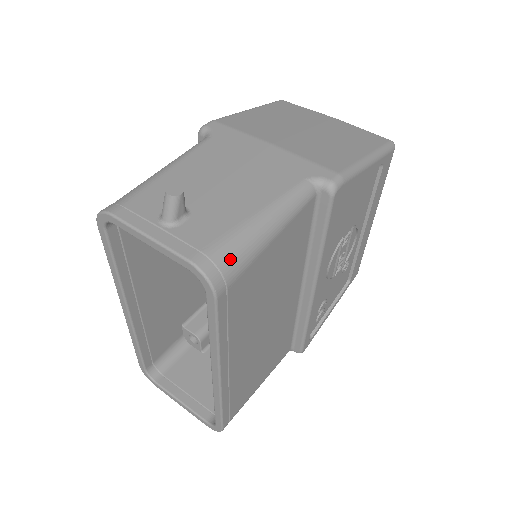
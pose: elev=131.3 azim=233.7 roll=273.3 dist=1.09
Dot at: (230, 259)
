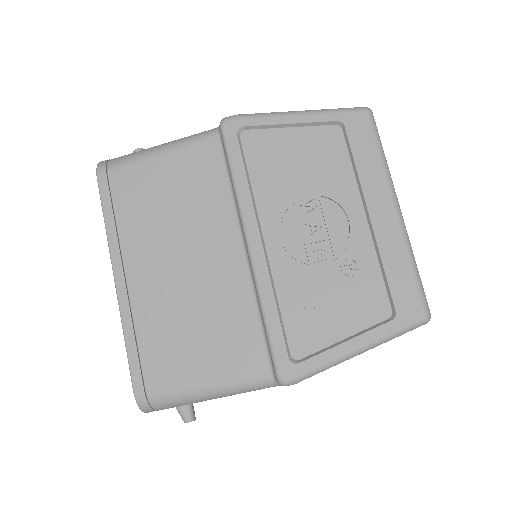
Dot at: (119, 159)
